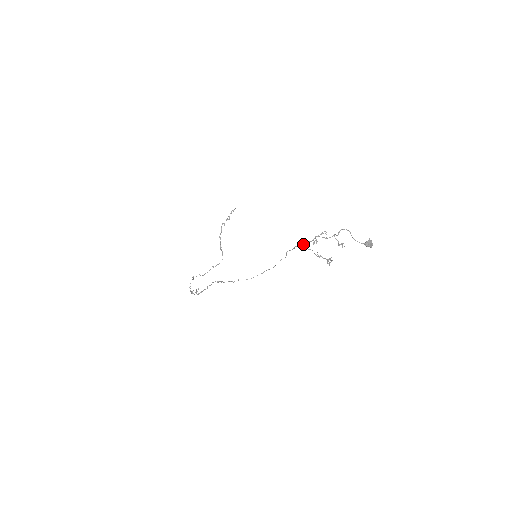
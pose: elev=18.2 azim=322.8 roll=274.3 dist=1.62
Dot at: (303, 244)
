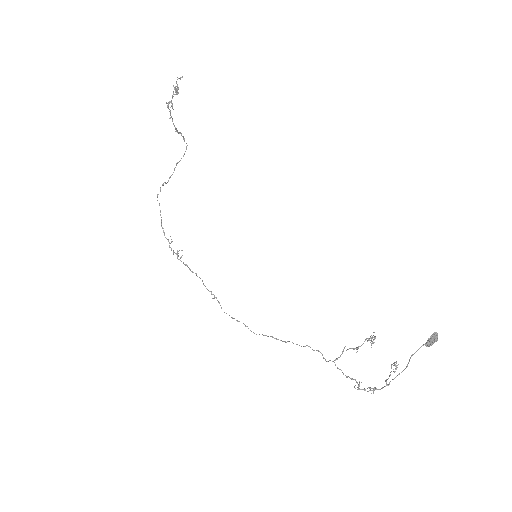
Dot at: occluded
